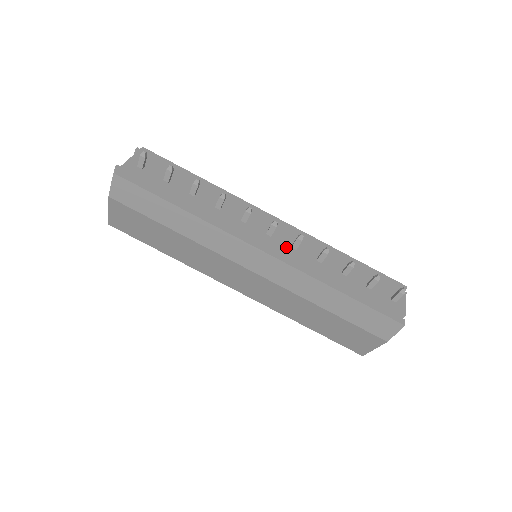
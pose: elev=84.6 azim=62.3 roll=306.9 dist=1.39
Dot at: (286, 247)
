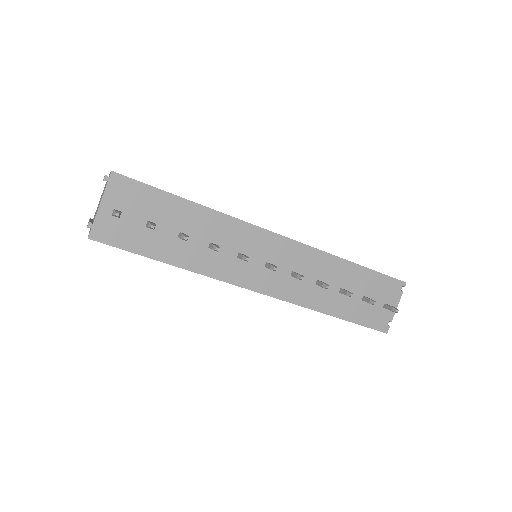
Dot at: (285, 277)
